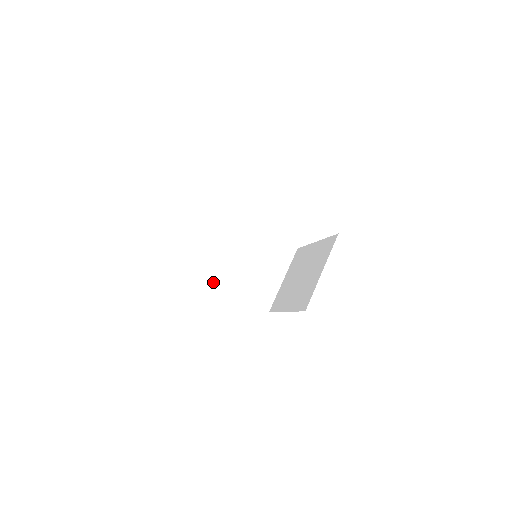
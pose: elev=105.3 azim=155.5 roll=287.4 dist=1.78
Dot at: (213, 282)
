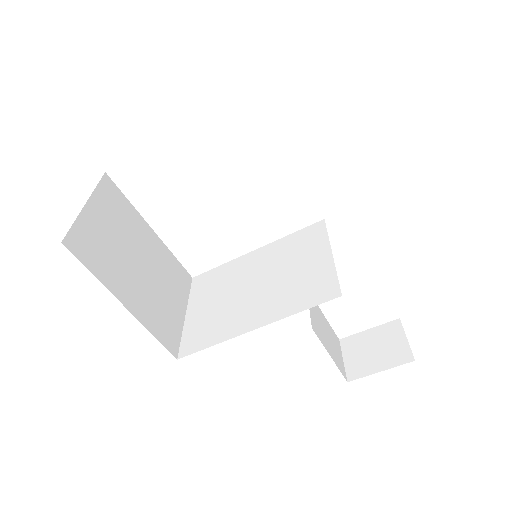
Dot at: (231, 338)
